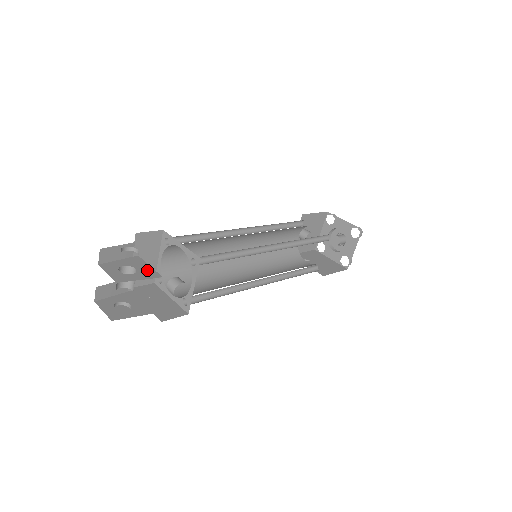
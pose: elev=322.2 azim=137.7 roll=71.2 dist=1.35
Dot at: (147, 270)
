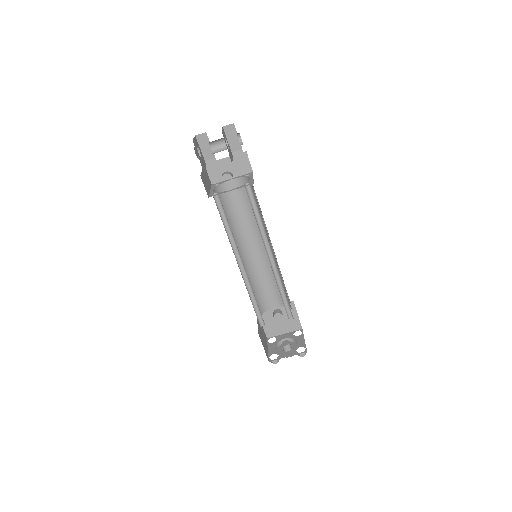
Dot at: occluded
